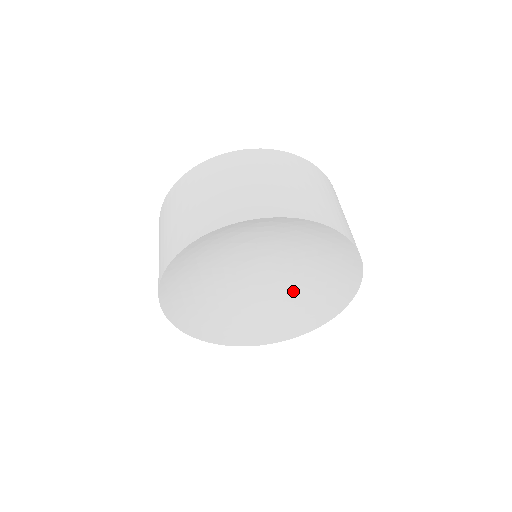
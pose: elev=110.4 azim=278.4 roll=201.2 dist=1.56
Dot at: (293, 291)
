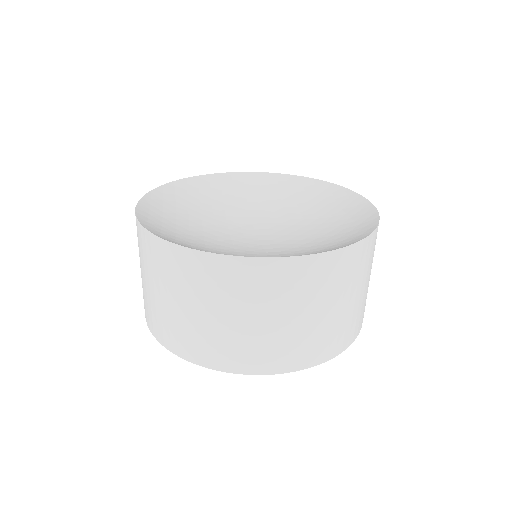
Dot at: (306, 244)
